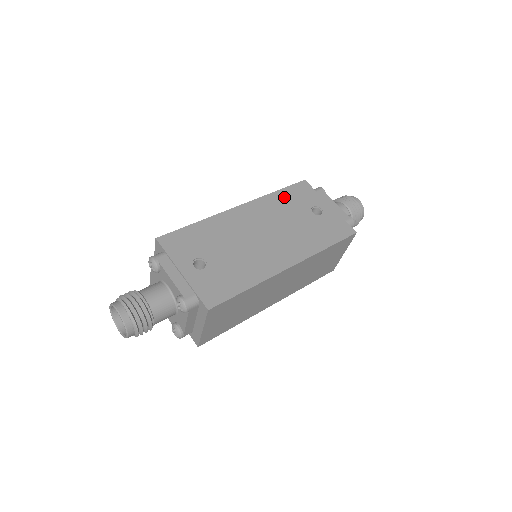
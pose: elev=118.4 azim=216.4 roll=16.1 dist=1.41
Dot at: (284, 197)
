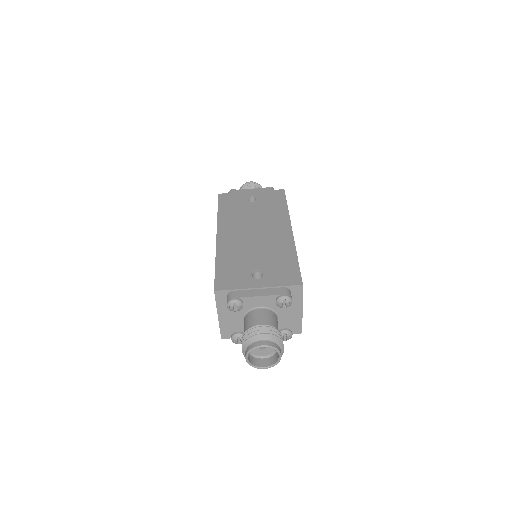
Dot at: (227, 210)
